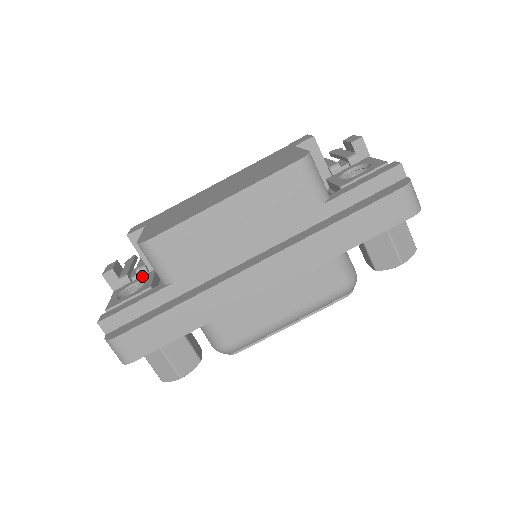
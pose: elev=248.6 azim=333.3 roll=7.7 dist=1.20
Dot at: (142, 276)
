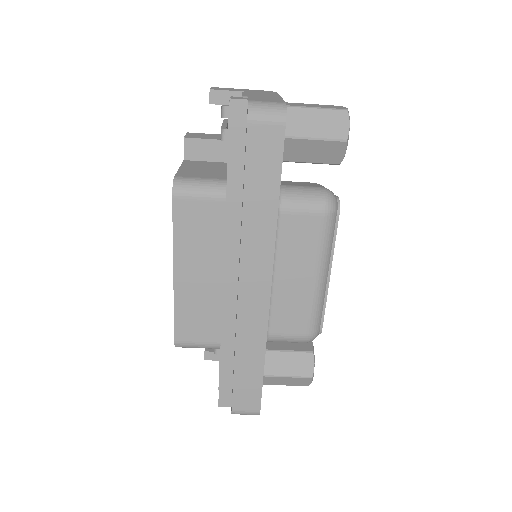
Dot at: occluded
